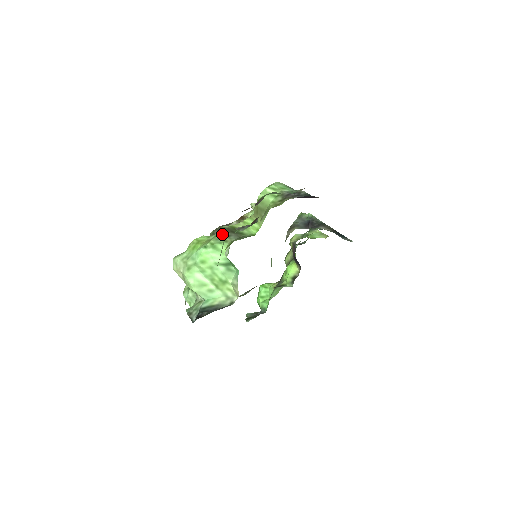
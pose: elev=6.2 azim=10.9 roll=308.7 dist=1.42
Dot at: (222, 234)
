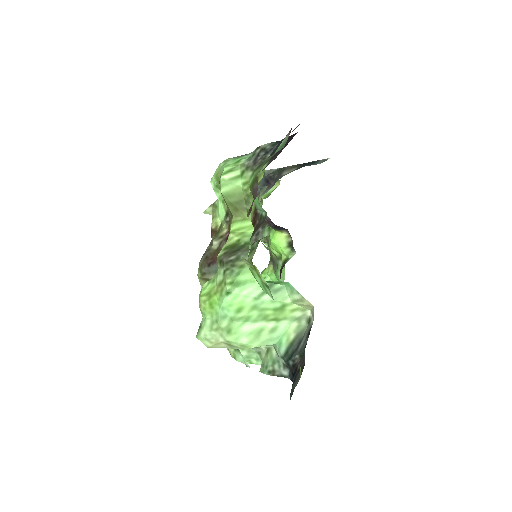
Dot at: (229, 264)
